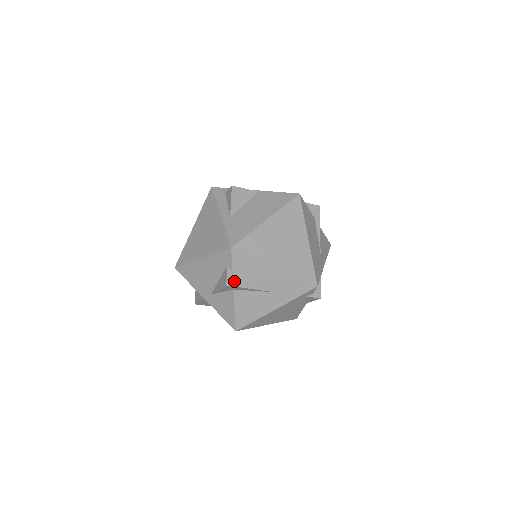
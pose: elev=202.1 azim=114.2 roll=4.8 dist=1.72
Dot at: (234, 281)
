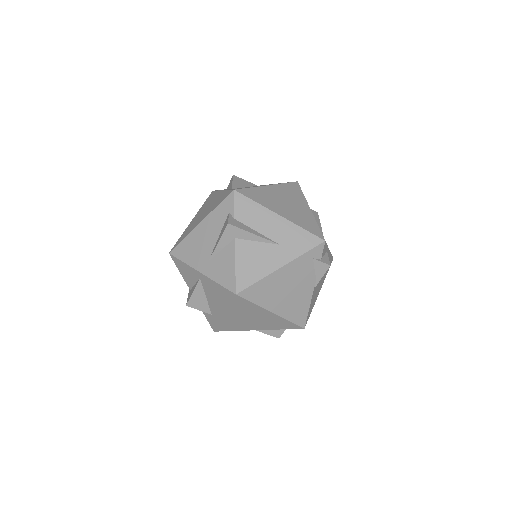
Dot at: (236, 224)
